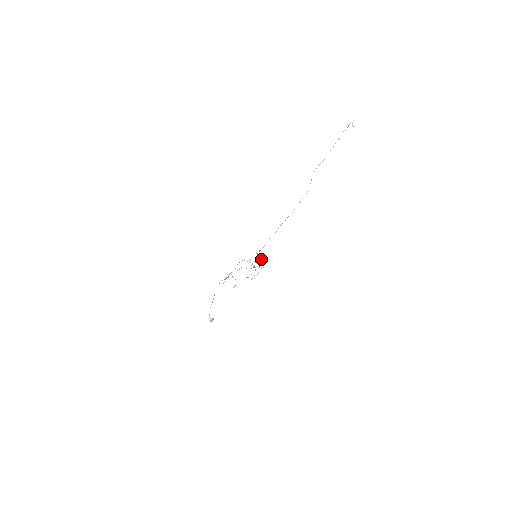
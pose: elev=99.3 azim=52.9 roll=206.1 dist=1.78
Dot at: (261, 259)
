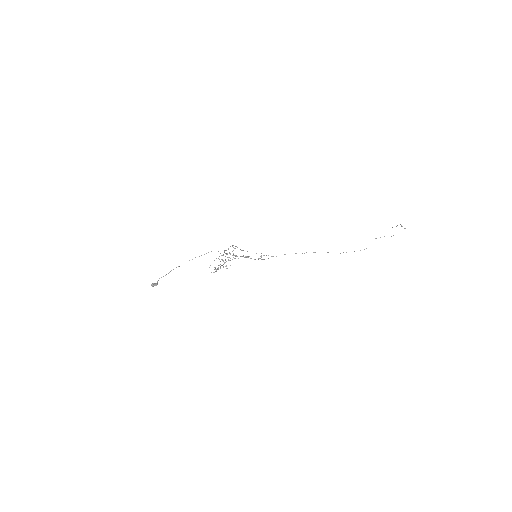
Dot at: (234, 258)
